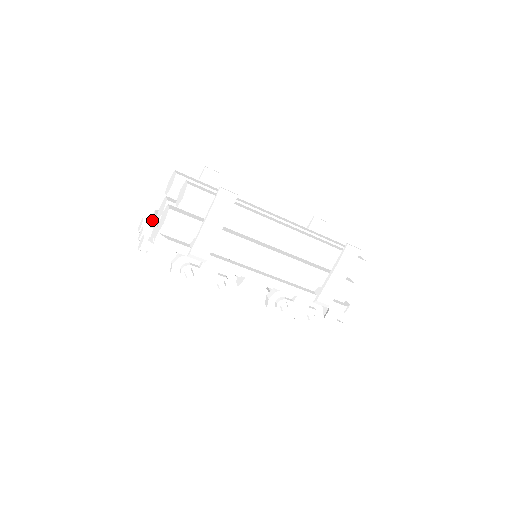
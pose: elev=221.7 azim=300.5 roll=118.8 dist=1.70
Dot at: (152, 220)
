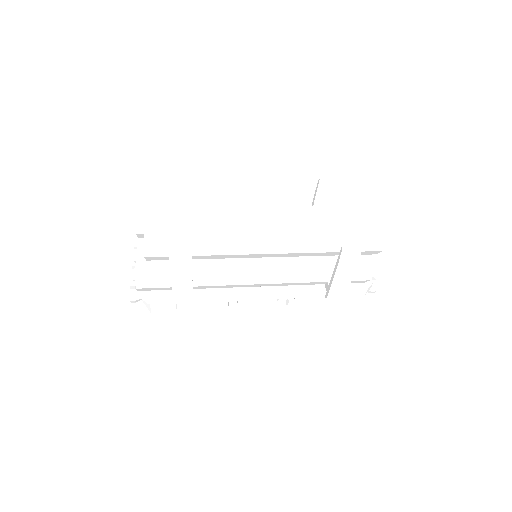
Dot at: occluded
